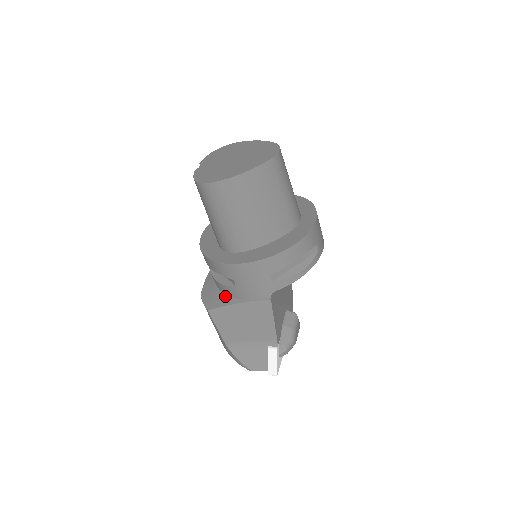
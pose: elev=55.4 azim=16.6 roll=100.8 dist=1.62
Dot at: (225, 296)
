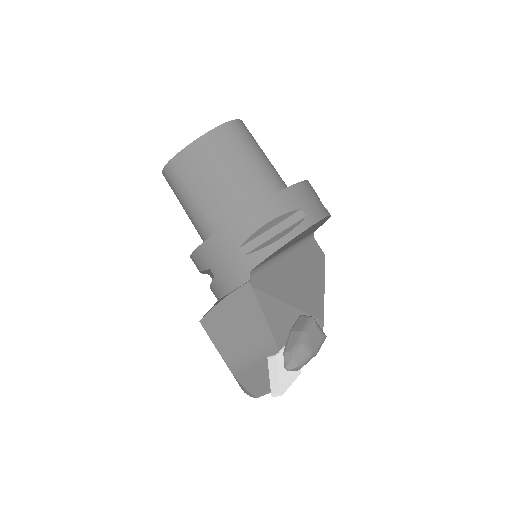
Dot at: (217, 301)
